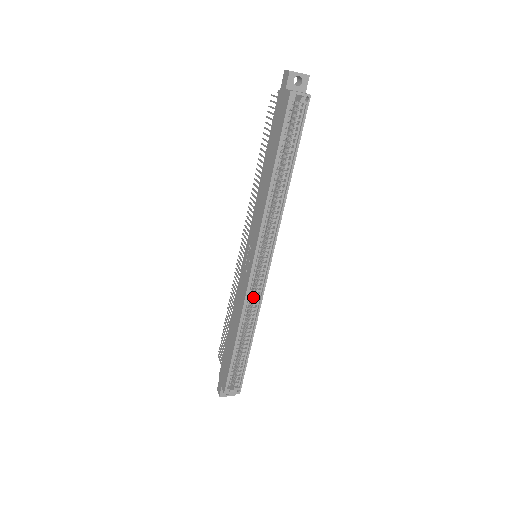
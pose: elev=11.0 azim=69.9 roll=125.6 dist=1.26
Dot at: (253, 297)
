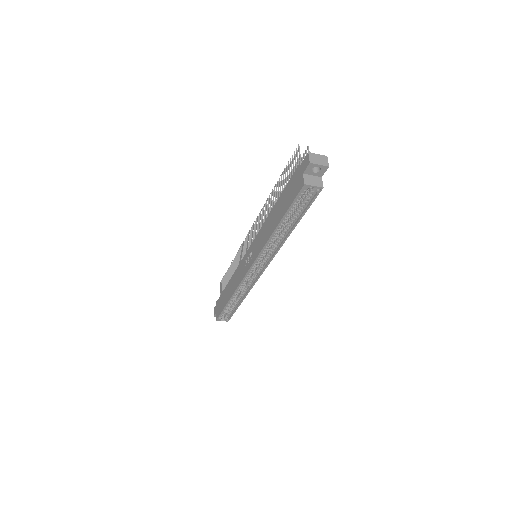
Dot at: (247, 281)
